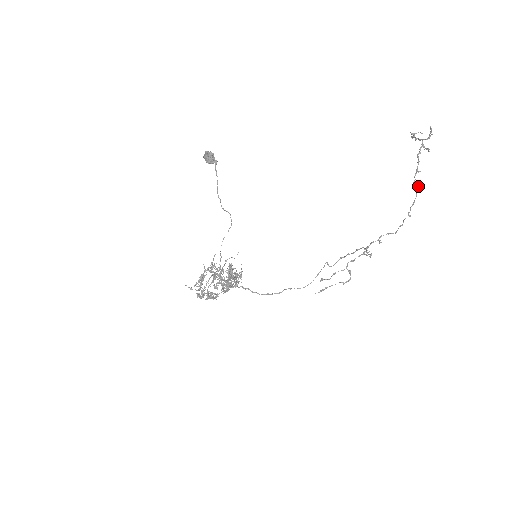
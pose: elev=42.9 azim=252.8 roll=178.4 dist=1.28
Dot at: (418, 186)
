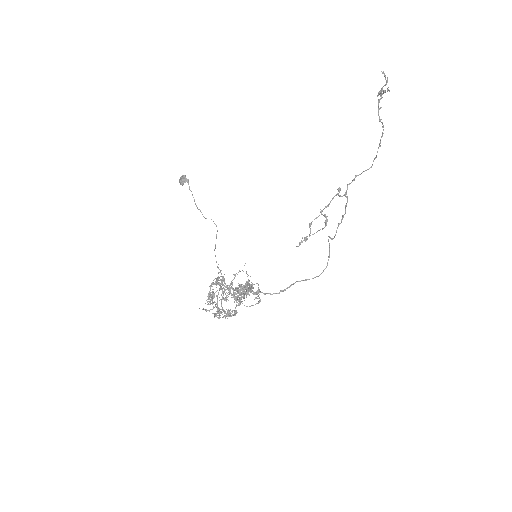
Dot at: occluded
